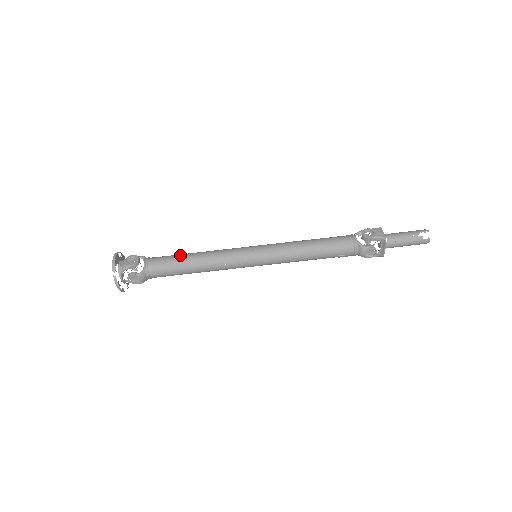
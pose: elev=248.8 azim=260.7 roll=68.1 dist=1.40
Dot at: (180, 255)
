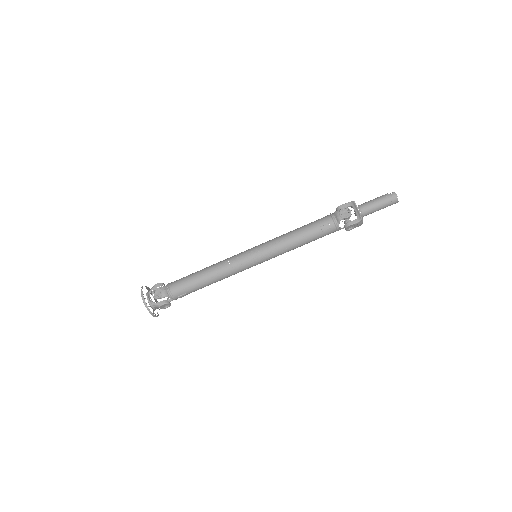
Dot at: occluded
